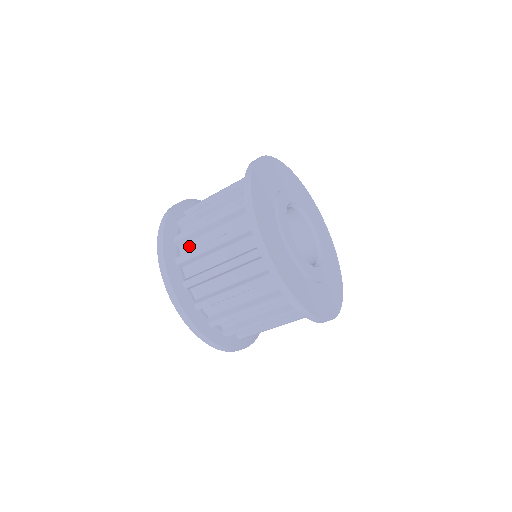
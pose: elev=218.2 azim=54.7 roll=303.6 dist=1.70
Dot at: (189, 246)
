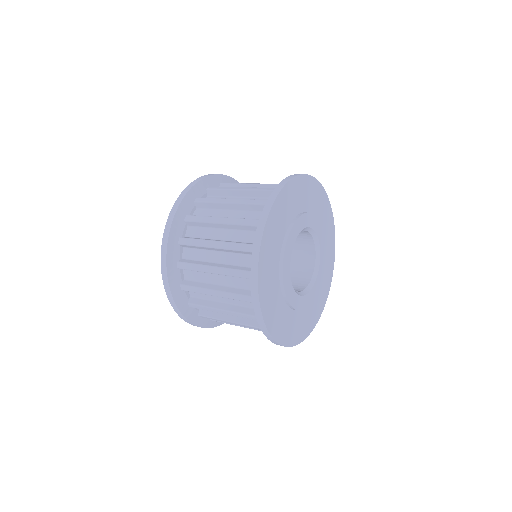
Dot at: (193, 274)
